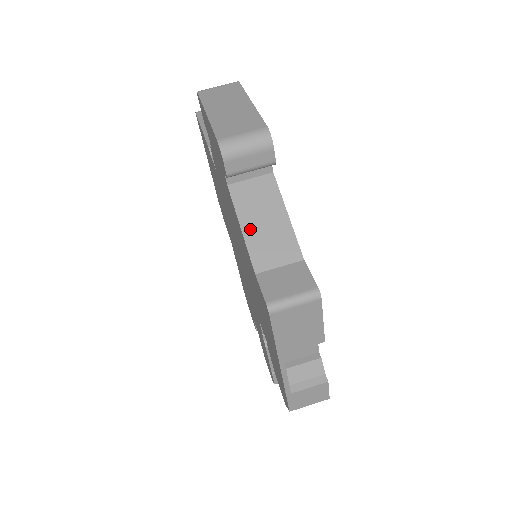
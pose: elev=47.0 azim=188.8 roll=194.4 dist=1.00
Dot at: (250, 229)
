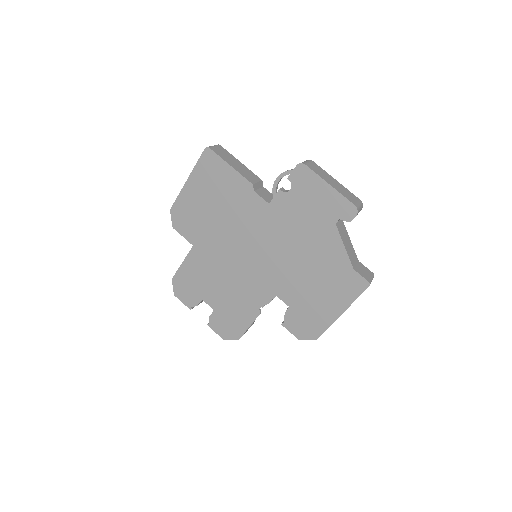
Dot at: (346, 247)
